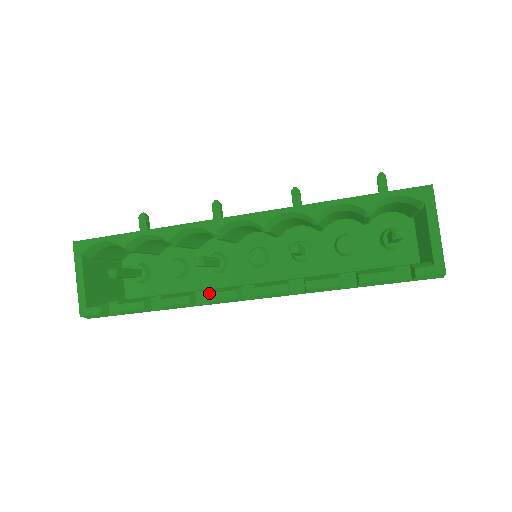
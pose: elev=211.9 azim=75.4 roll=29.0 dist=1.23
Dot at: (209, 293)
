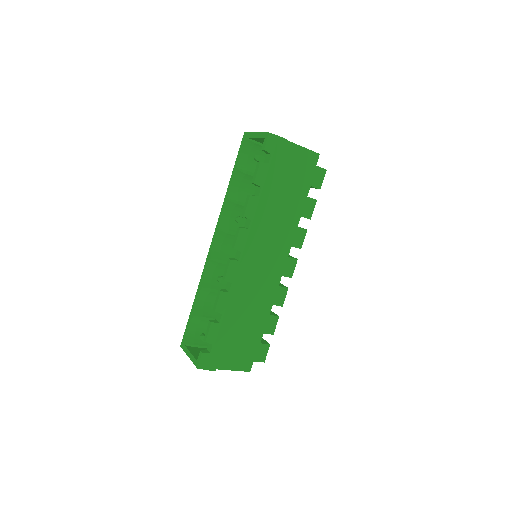
Dot at: (223, 276)
